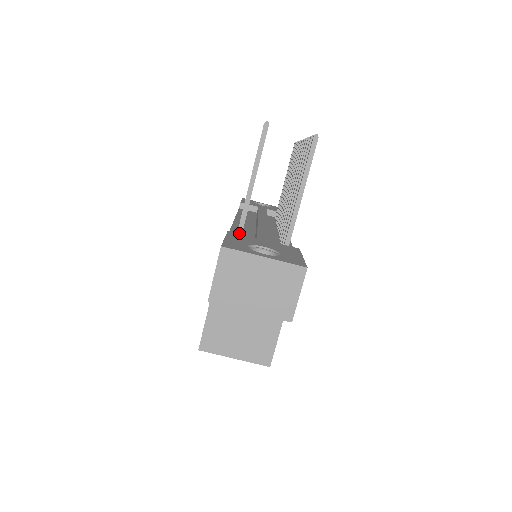
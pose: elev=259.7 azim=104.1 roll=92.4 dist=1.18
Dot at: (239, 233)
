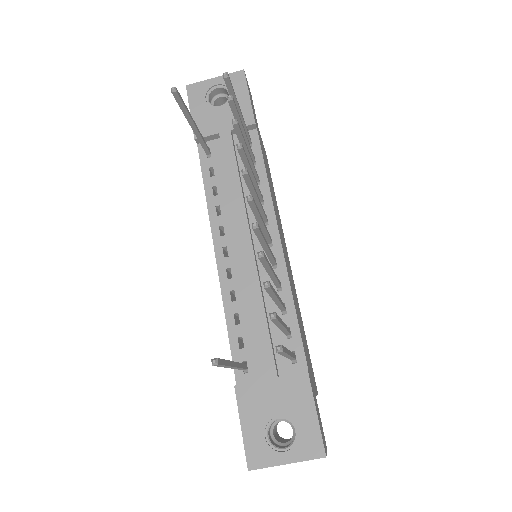
Dot at: (243, 370)
